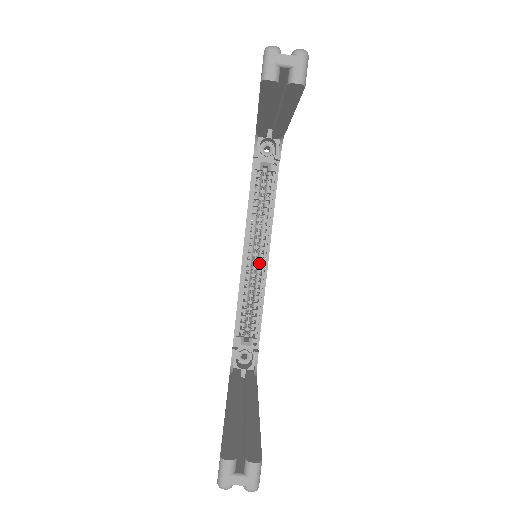
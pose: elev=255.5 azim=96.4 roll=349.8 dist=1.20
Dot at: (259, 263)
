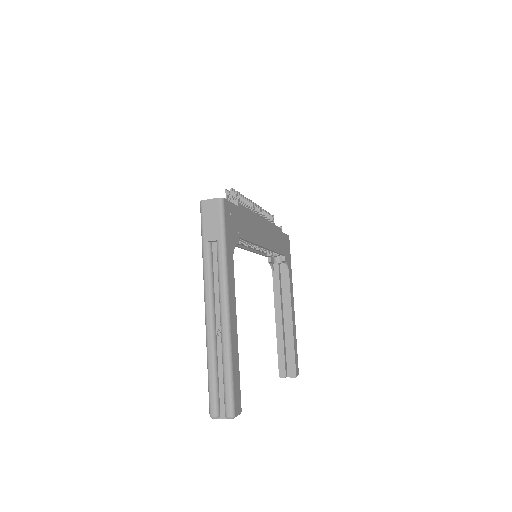
Dot at: occluded
